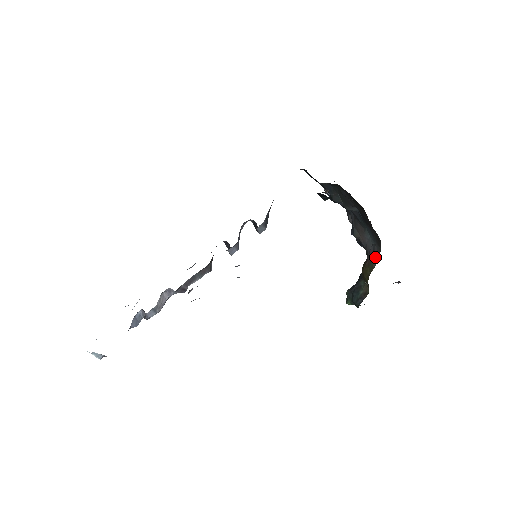
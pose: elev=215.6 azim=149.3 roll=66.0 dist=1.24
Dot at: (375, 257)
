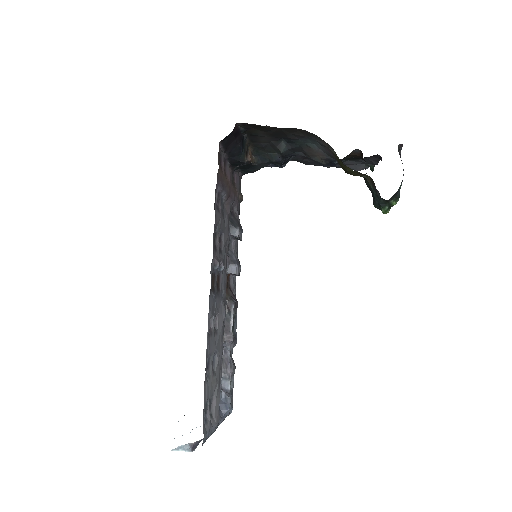
Dot at: (327, 147)
